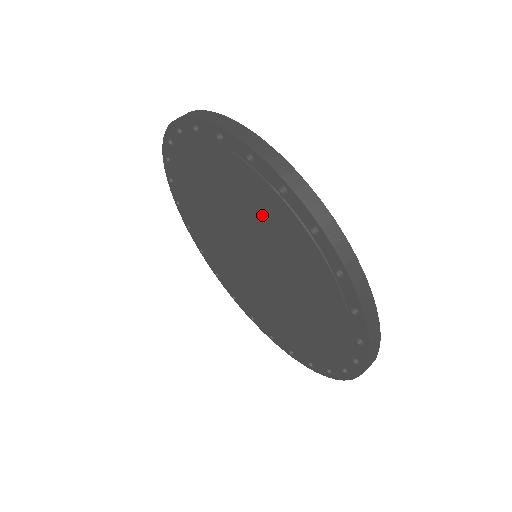
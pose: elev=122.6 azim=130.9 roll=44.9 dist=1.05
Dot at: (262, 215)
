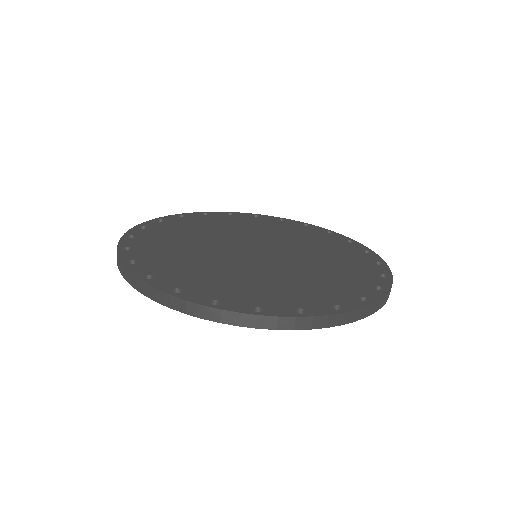
Dot at: occluded
